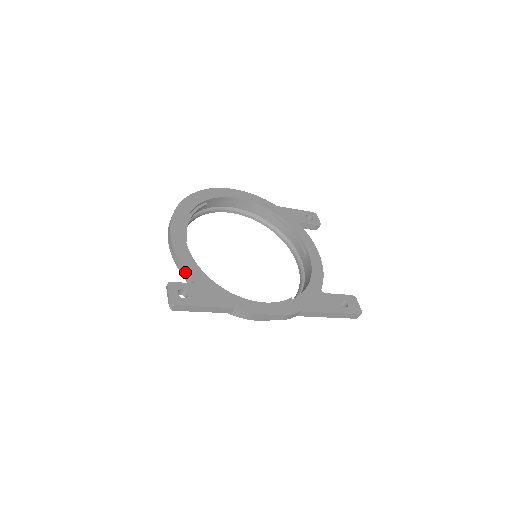
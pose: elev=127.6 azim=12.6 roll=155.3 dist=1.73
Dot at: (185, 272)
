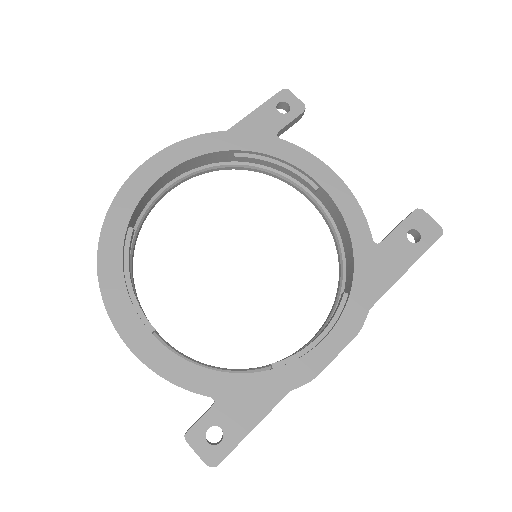
Dot at: occluded
